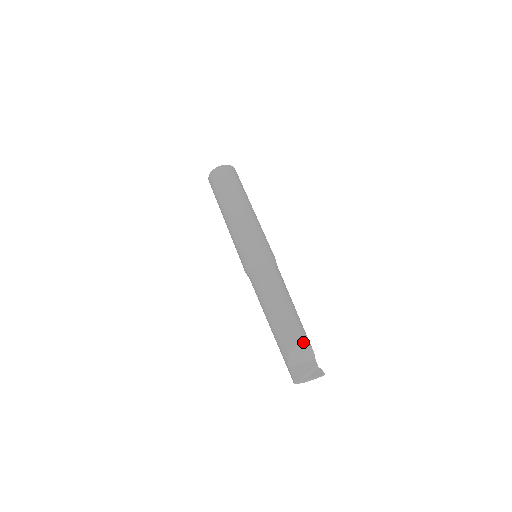
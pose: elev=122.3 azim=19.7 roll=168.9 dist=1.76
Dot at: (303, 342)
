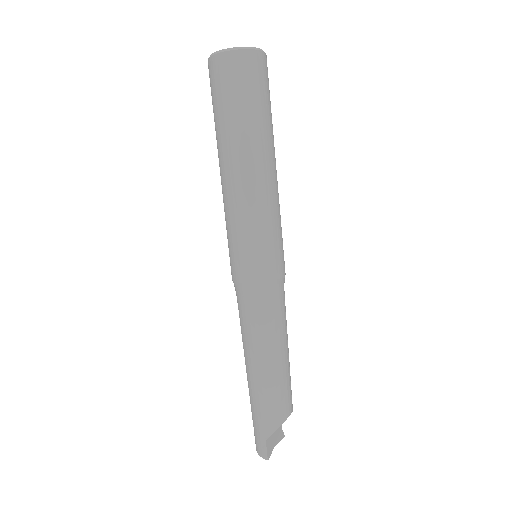
Dot at: (292, 411)
